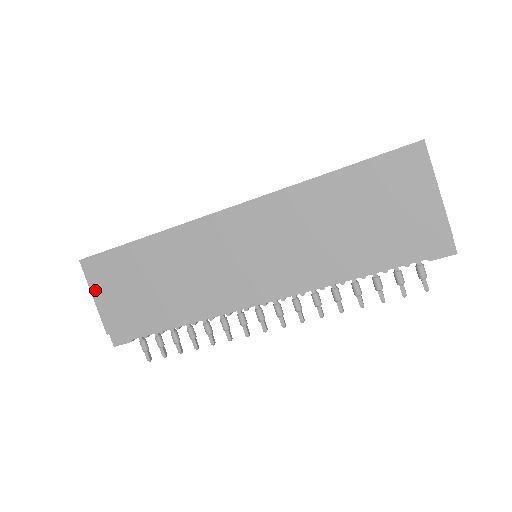
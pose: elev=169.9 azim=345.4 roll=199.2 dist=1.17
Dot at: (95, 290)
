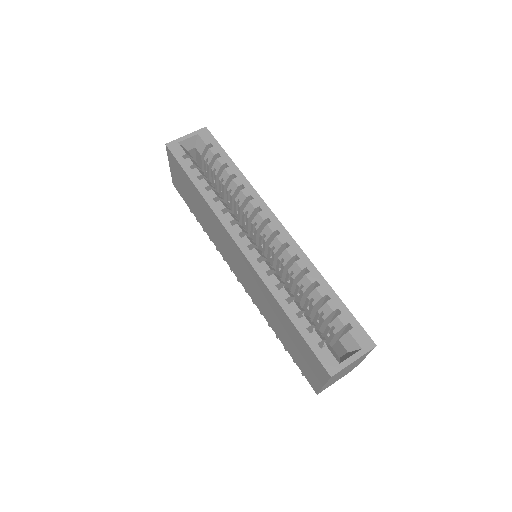
Dot at: (171, 165)
